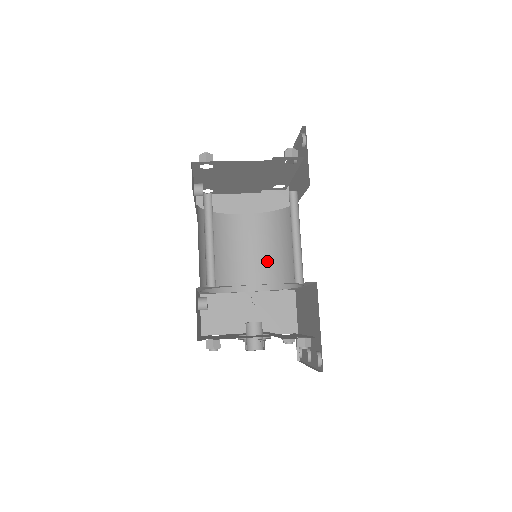
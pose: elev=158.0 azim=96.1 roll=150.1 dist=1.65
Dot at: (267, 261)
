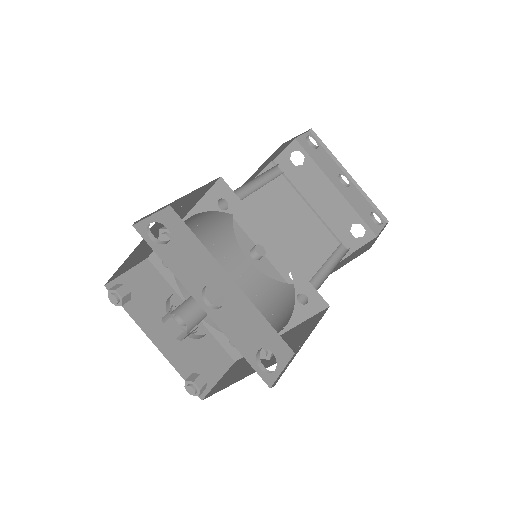
Dot at: occluded
